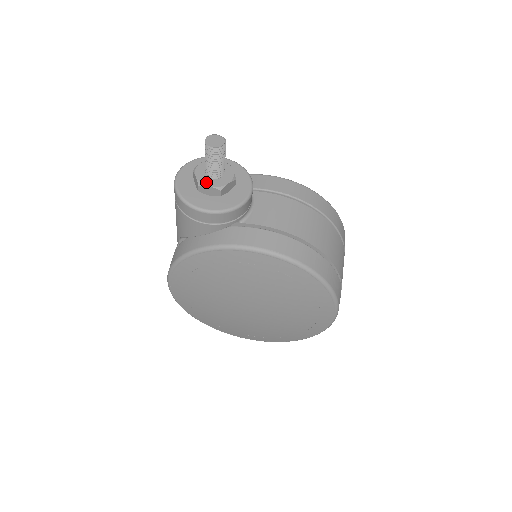
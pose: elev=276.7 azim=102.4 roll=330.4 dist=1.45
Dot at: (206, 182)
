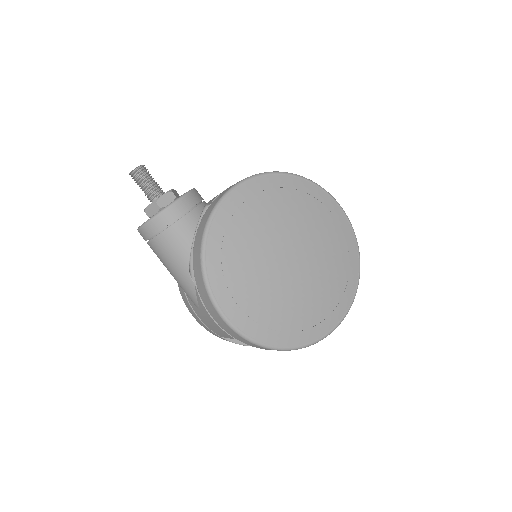
Dot at: (158, 198)
